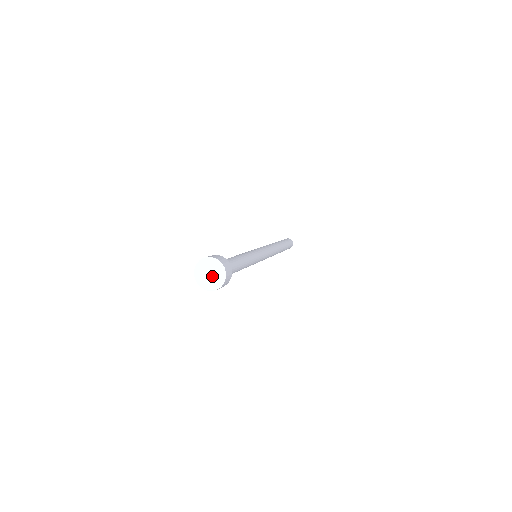
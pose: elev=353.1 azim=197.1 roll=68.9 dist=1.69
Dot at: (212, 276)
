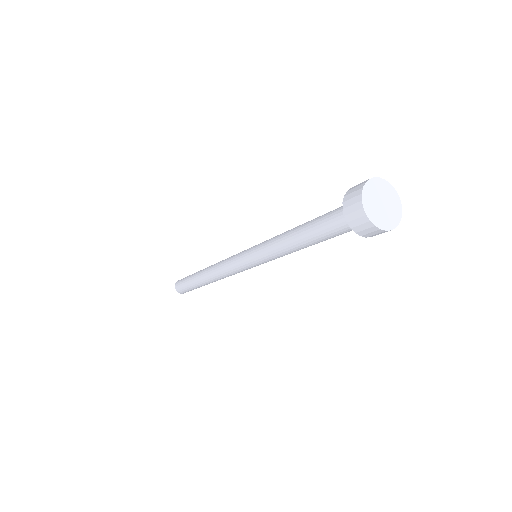
Dot at: (384, 208)
